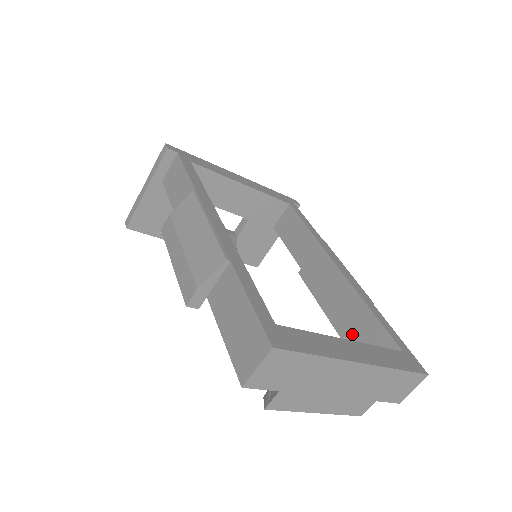
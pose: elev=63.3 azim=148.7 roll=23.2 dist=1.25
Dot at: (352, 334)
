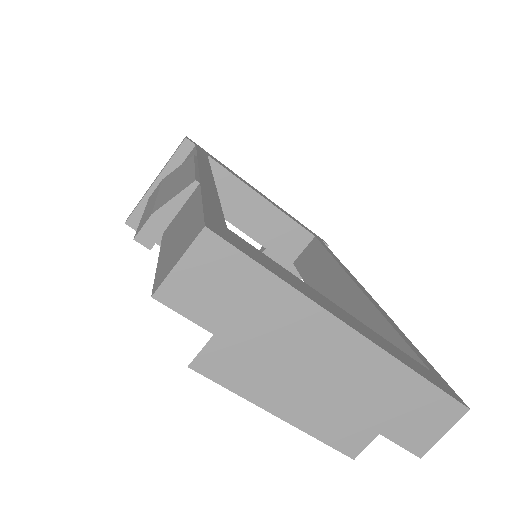
Dot at: occluded
